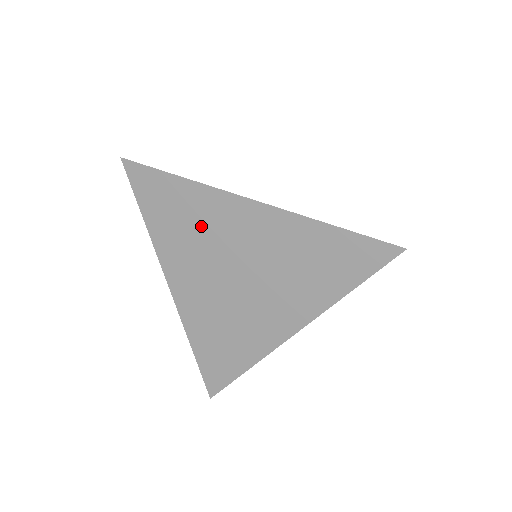
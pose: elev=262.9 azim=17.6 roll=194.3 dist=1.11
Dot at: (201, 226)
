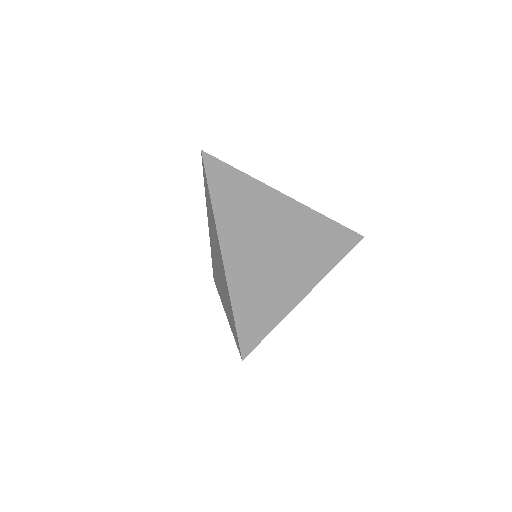
Dot at: (254, 207)
